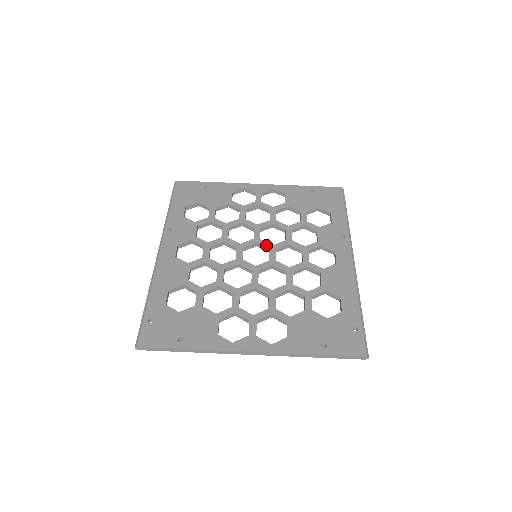
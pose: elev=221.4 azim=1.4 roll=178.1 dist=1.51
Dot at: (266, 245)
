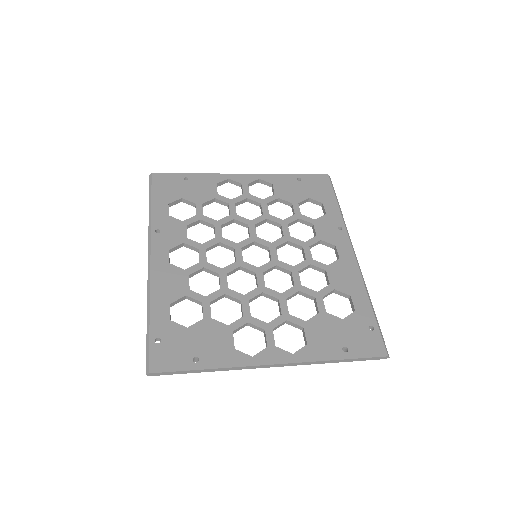
Dot at: (265, 243)
